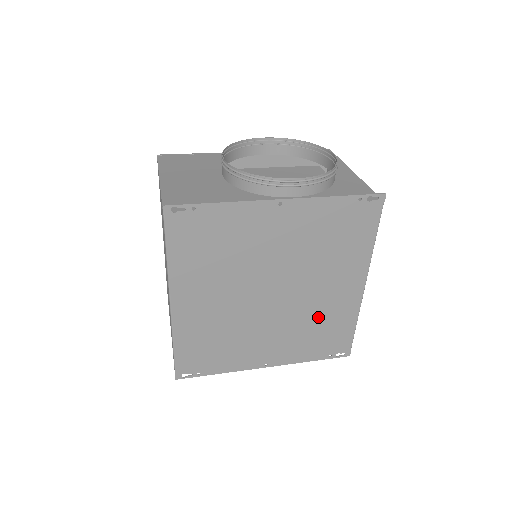
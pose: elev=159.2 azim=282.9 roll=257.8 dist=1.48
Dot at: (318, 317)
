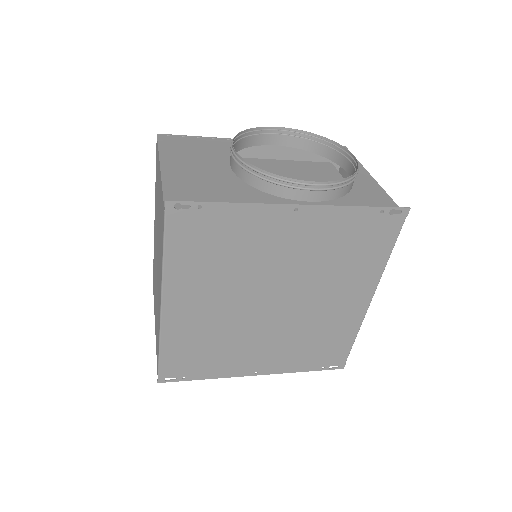
Dot at: (317, 329)
